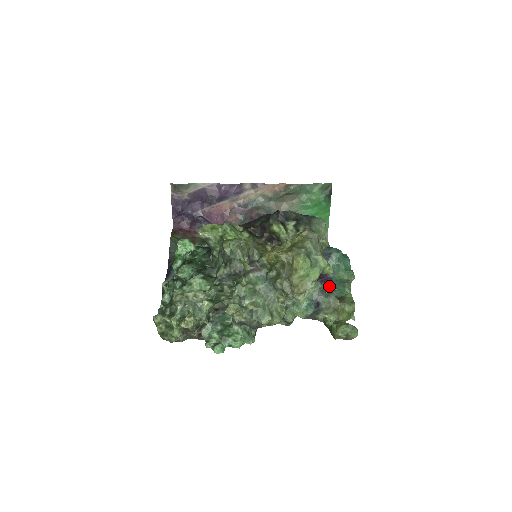
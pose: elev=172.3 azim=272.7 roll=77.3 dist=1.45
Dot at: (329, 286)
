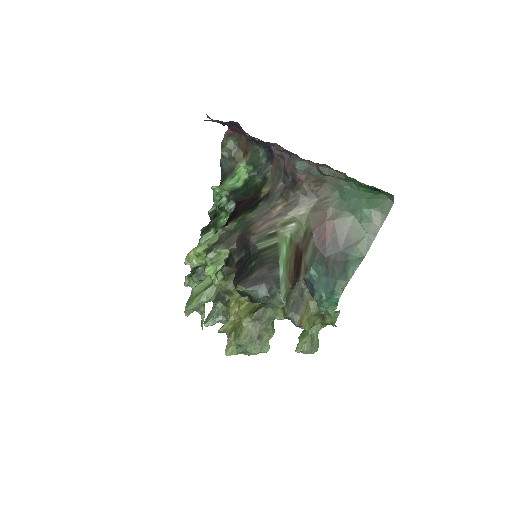
Dot at: occluded
